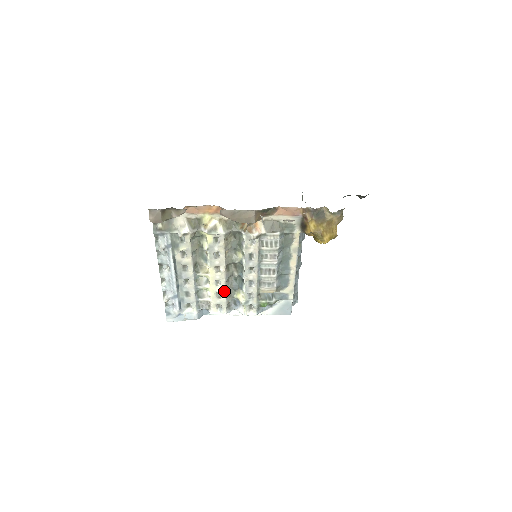
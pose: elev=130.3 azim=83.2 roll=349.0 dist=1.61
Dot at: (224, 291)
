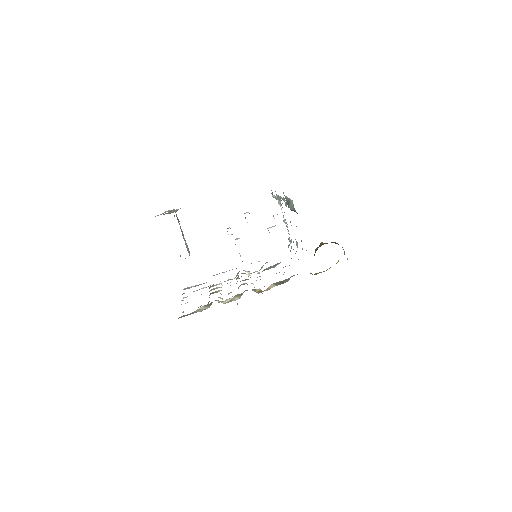
Dot at: occluded
